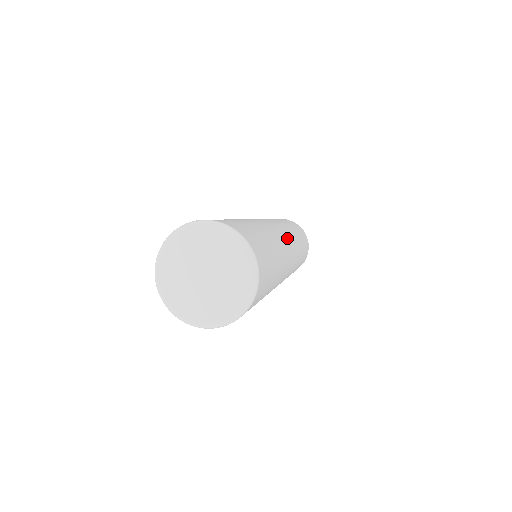
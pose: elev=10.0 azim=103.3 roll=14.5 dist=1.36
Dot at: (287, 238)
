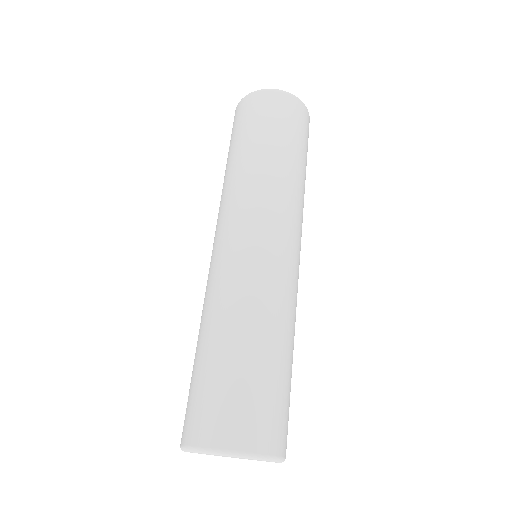
Dot at: (292, 250)
